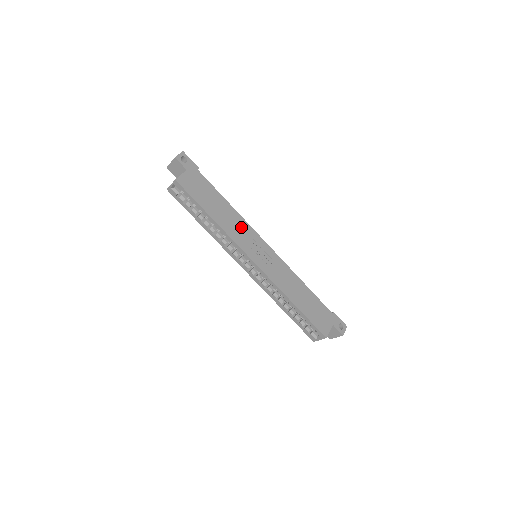
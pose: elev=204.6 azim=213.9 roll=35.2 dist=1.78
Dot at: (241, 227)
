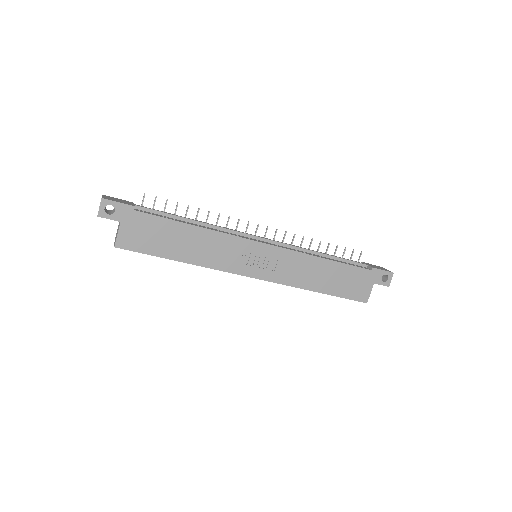
Dot at: (222, 246)
